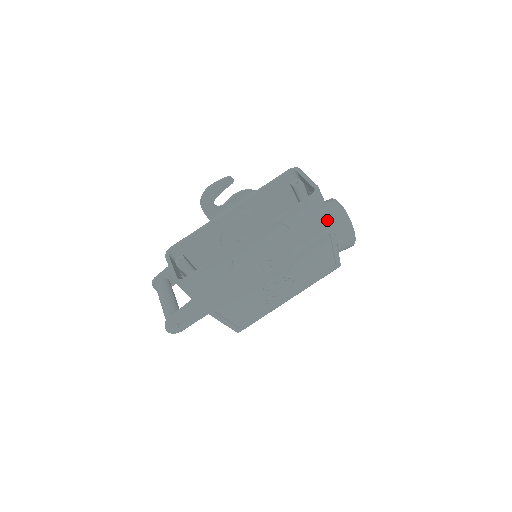
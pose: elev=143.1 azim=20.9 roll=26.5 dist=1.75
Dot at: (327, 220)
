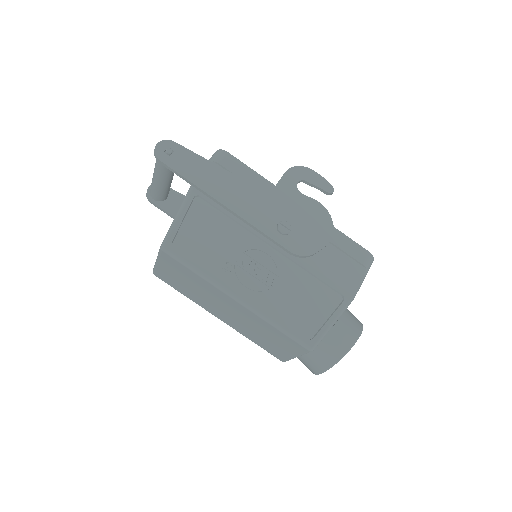
Dot at: (354, 287)
